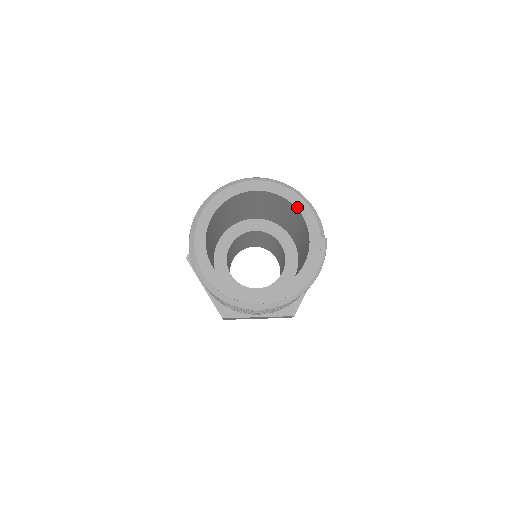
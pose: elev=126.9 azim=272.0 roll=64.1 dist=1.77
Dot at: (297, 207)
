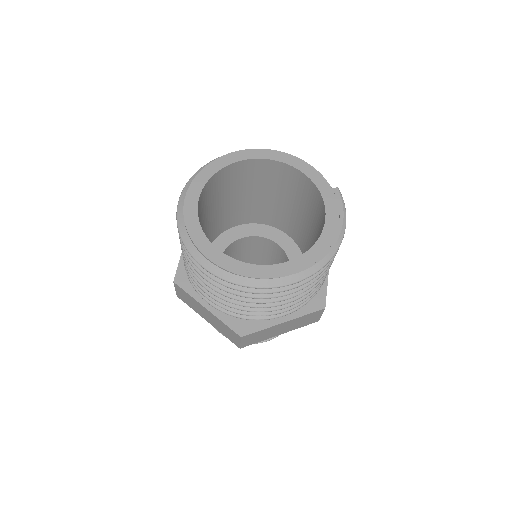
Dot at: (292, 165)
